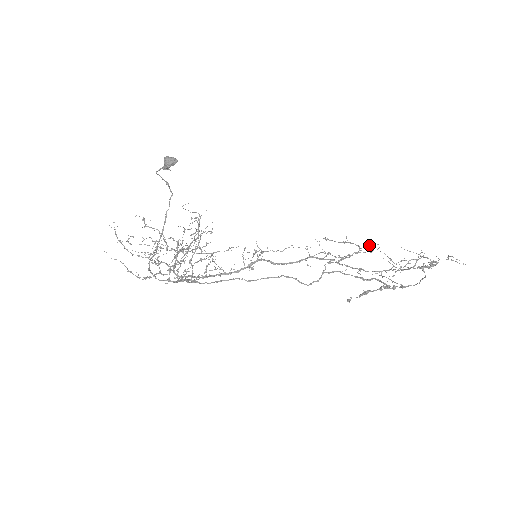
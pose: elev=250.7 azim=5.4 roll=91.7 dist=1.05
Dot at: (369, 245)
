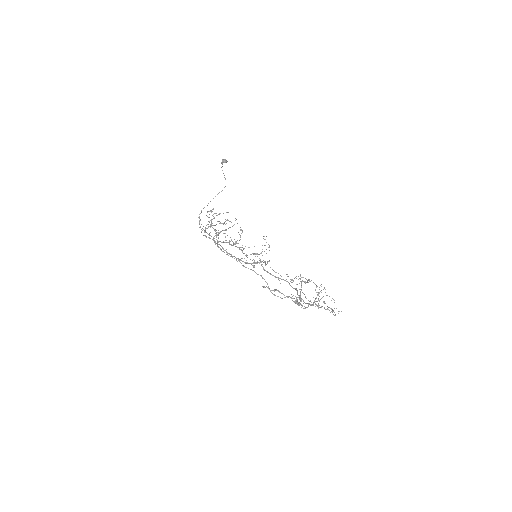
Dot at: (338, 313)
